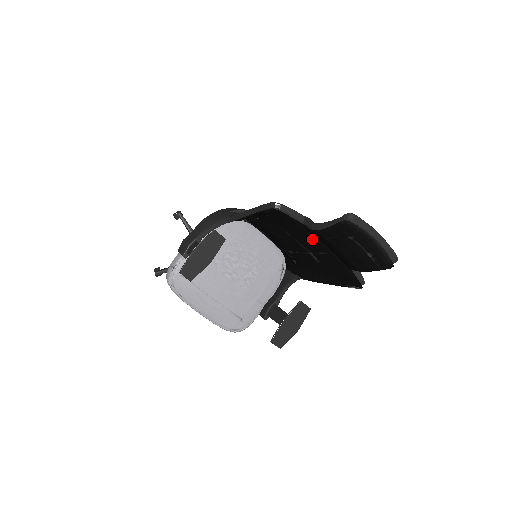
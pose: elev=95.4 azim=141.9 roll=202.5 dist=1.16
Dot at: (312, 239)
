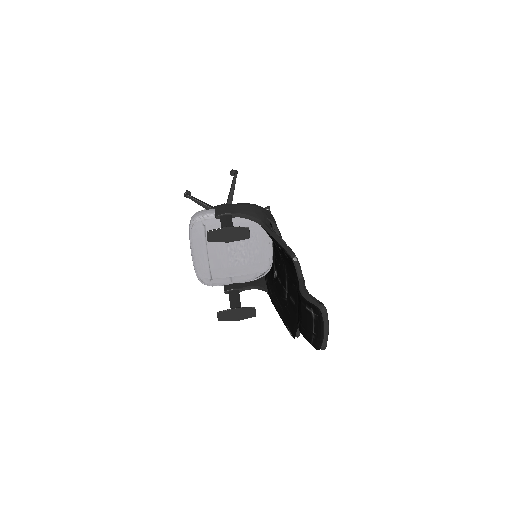
Dot at: (295, 290)
